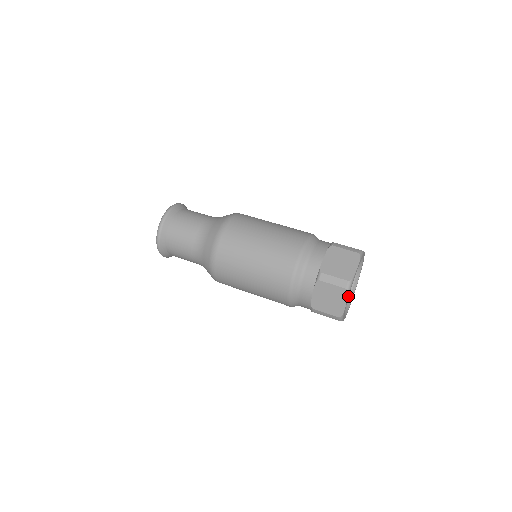
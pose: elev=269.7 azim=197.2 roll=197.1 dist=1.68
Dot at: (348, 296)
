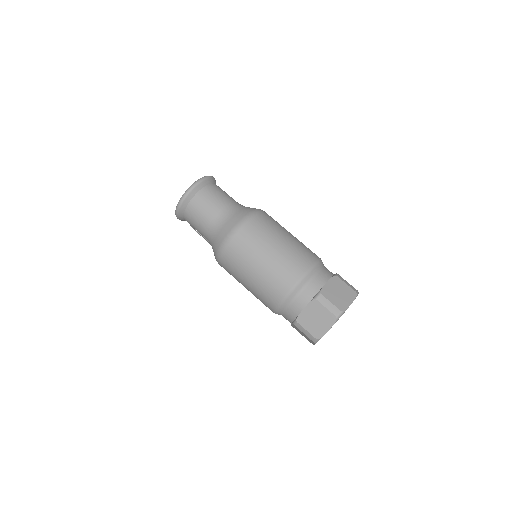
Dot at: occluded
